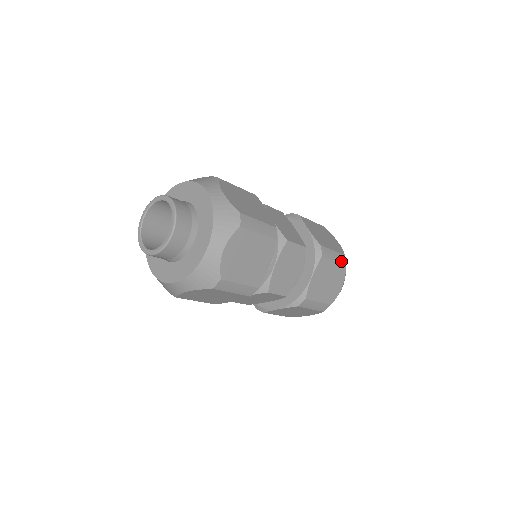
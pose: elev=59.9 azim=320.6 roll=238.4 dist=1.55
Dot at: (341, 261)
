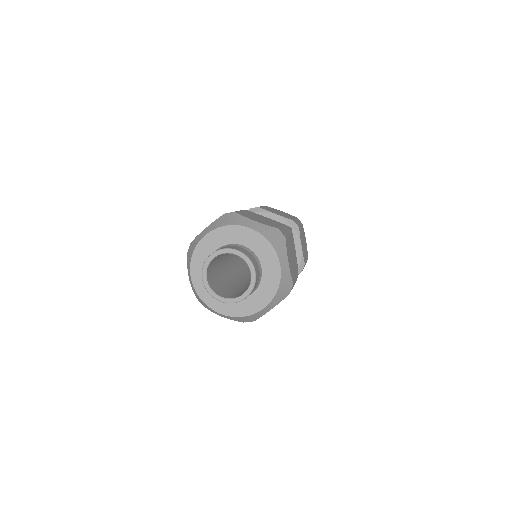
Dot at: occluded
